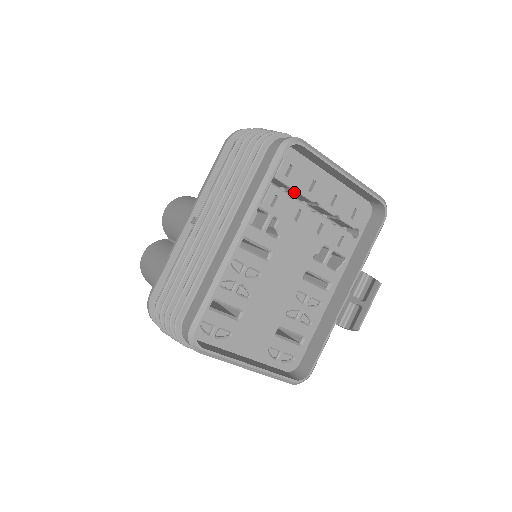
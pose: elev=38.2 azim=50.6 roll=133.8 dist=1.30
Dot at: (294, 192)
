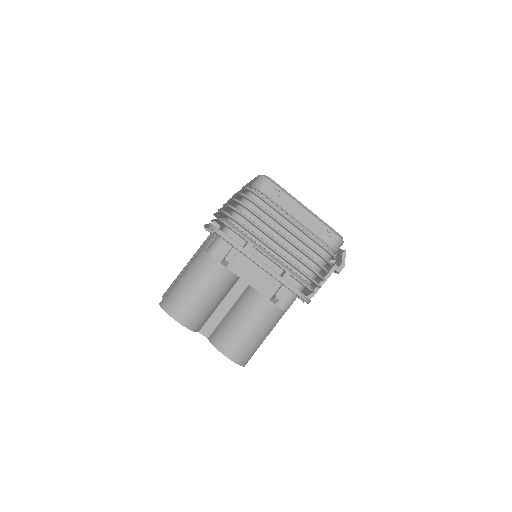
Dot at: occluded
